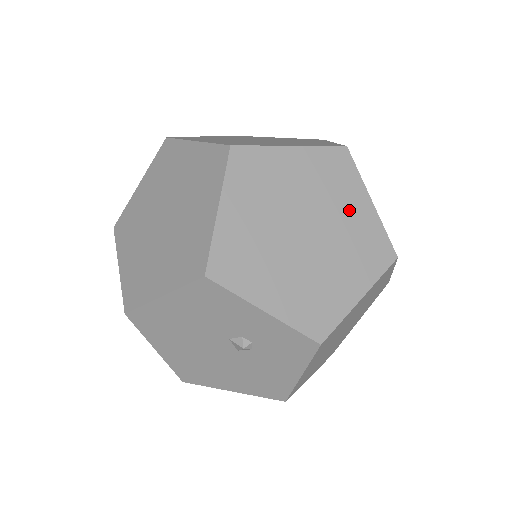
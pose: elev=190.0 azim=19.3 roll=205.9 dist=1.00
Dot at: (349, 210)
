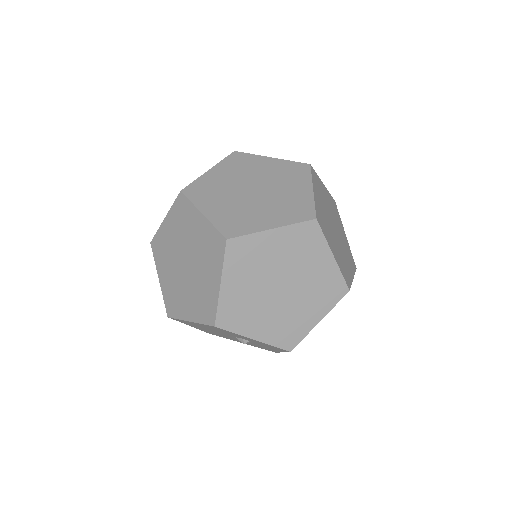
Dot at: (315, 266)
